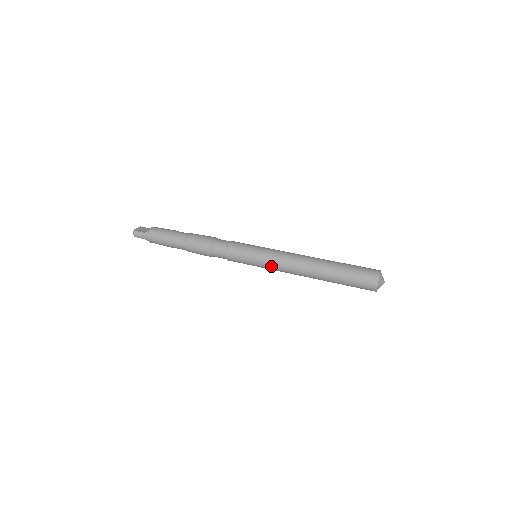
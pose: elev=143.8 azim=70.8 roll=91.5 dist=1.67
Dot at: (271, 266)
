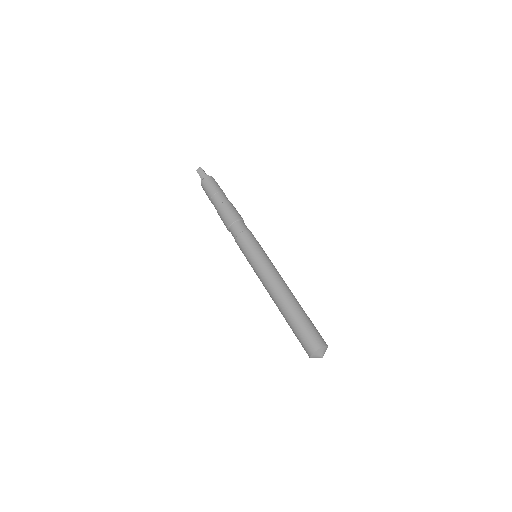
Dot at: (260, 268)
